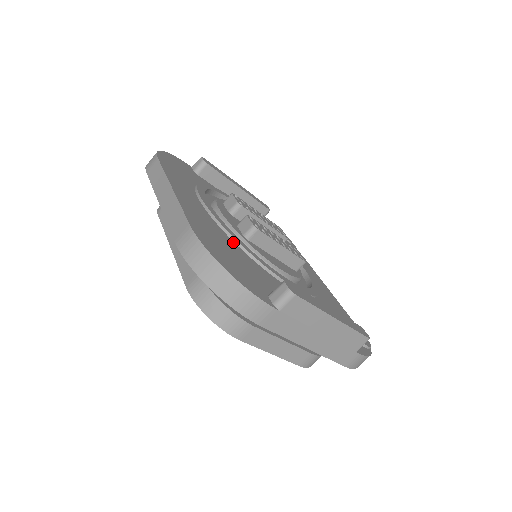
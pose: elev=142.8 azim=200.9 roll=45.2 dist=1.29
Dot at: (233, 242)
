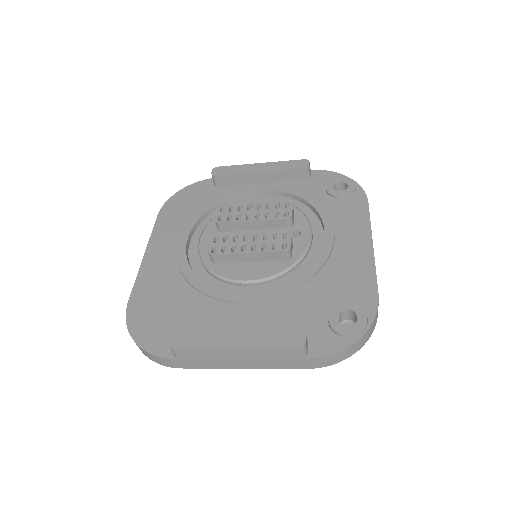
Dot at: (186, 283)
